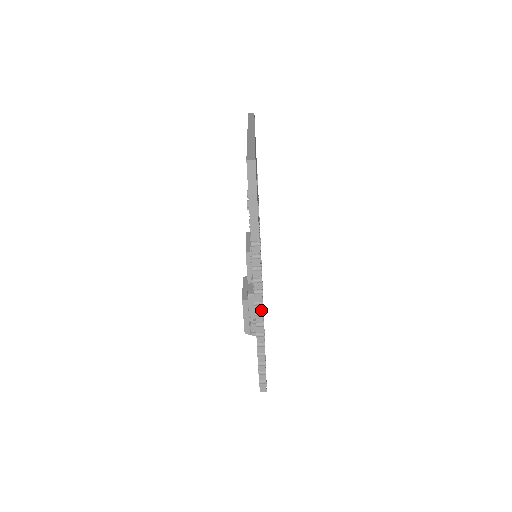
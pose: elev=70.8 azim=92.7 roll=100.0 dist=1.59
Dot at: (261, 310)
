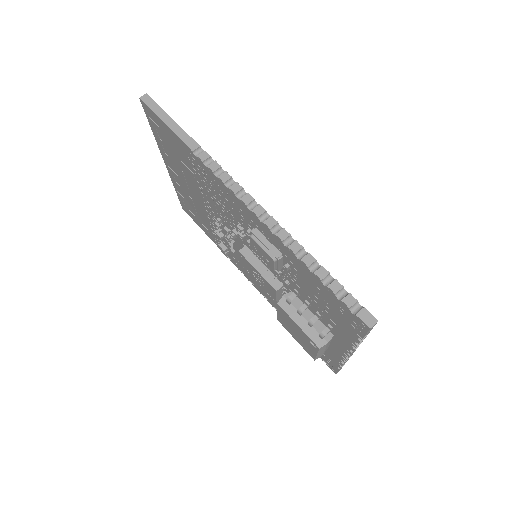
Dot at: (263, 211)
